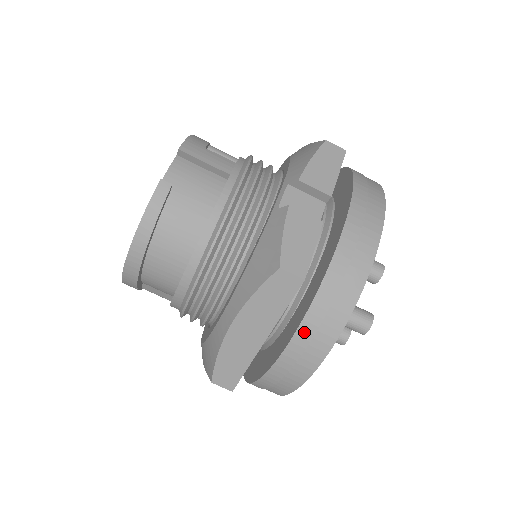
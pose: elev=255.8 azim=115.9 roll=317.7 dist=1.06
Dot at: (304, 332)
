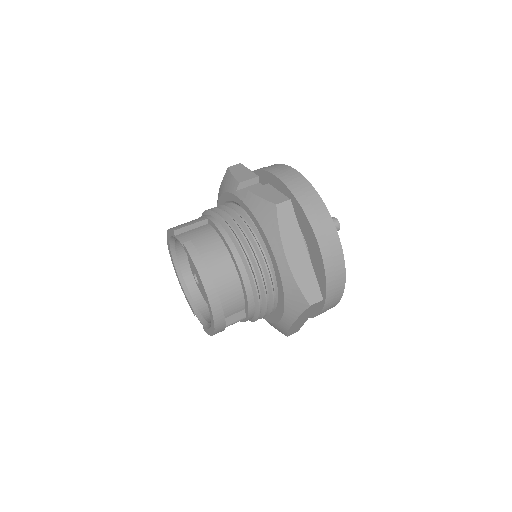
Dot at: (316, 227)
